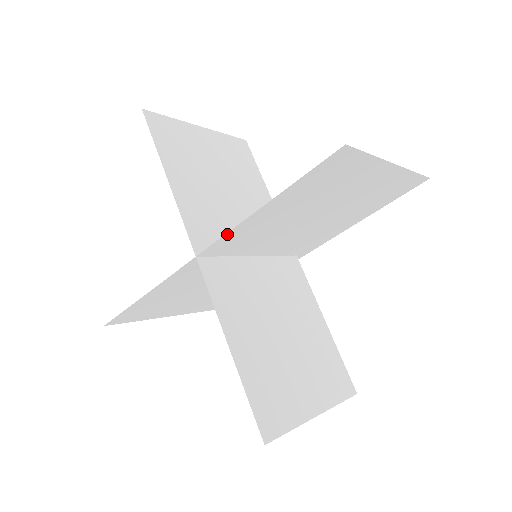
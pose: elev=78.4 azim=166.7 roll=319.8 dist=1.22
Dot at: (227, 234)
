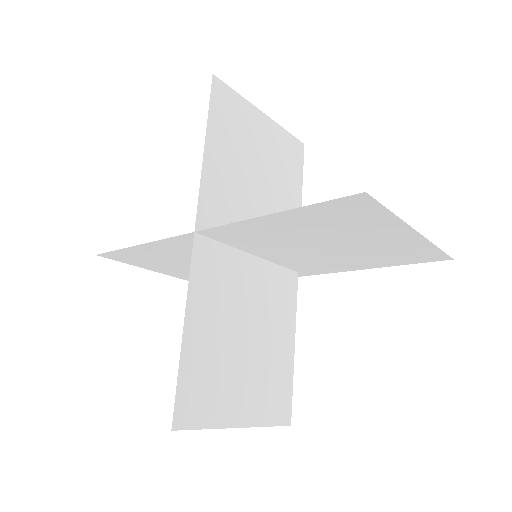
Dot at: (229, 224)
